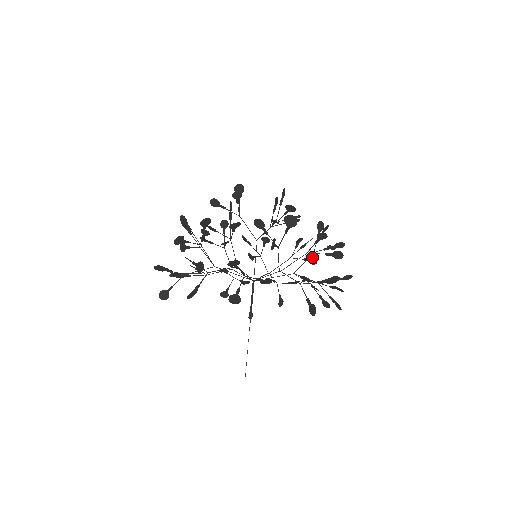
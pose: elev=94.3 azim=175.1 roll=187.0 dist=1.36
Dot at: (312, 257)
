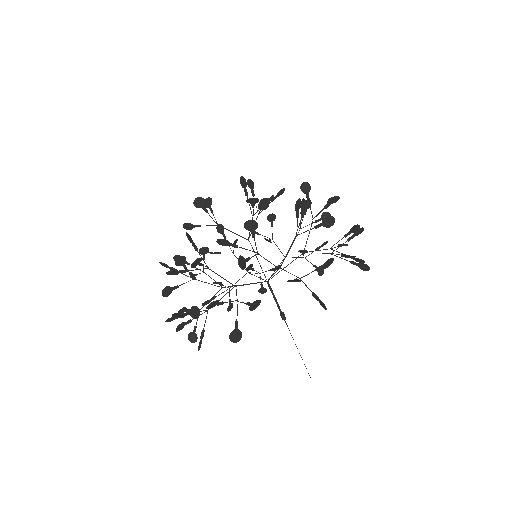
Dot at: (323, 214)
